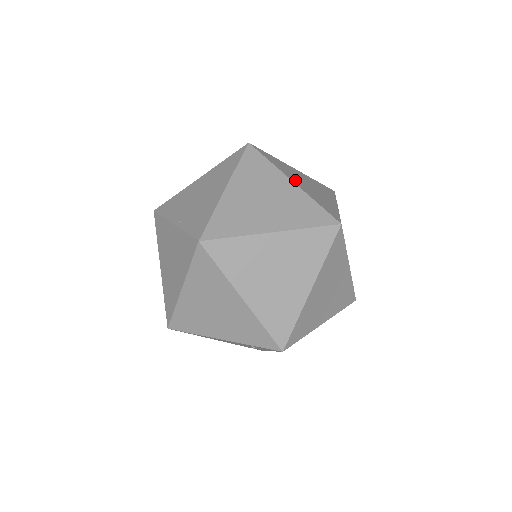
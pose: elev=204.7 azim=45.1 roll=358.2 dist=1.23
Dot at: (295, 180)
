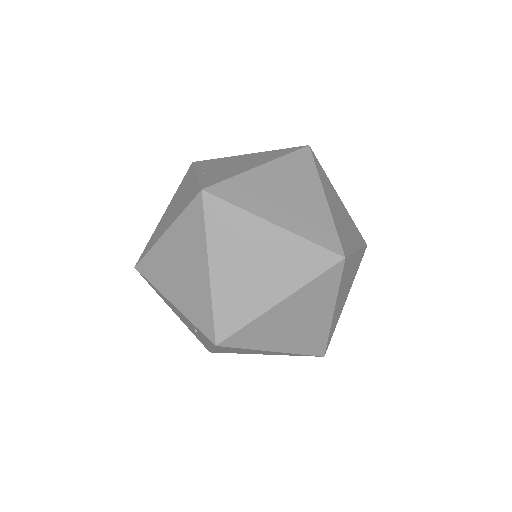
Dot at: (330, 199)
